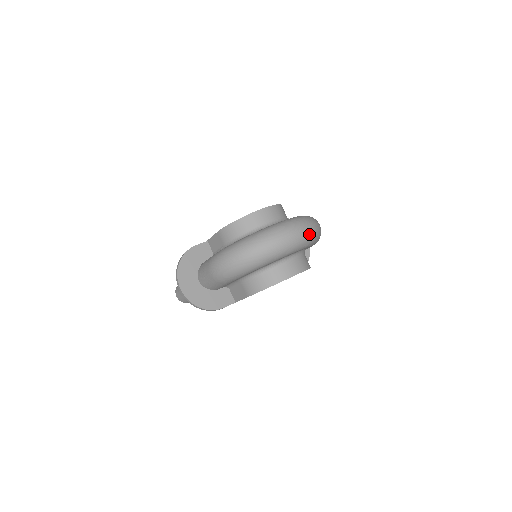
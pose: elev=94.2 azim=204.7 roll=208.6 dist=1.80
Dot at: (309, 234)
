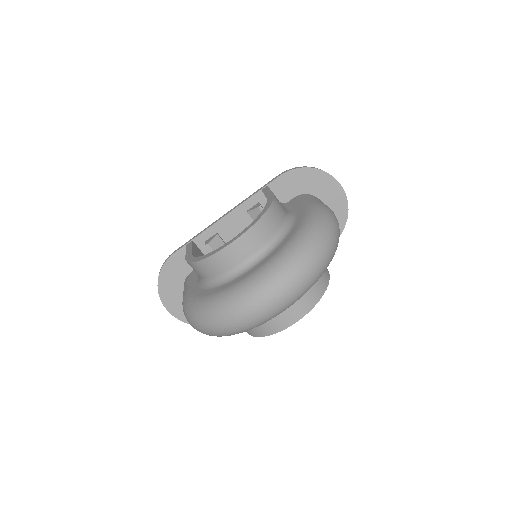
Dot at: (300, 289)
